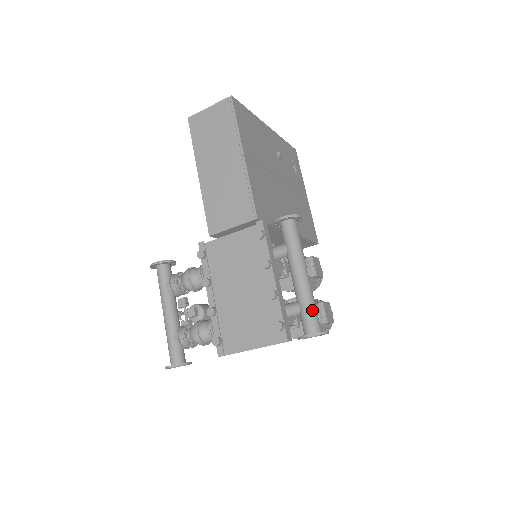
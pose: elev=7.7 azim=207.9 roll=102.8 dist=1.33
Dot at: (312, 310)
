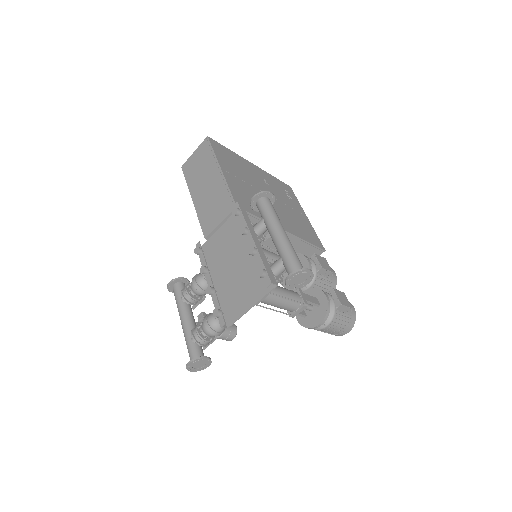
Dot at: (292, 257)
